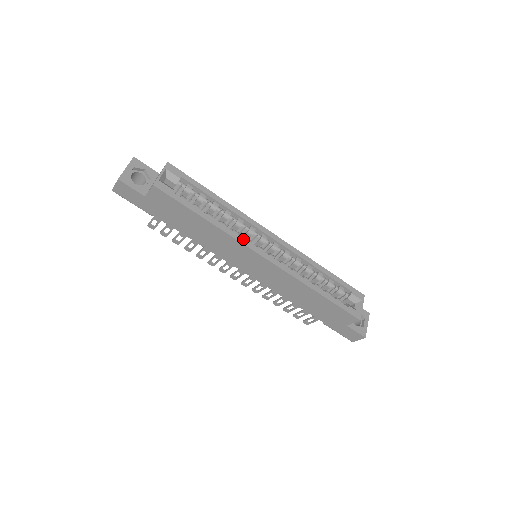
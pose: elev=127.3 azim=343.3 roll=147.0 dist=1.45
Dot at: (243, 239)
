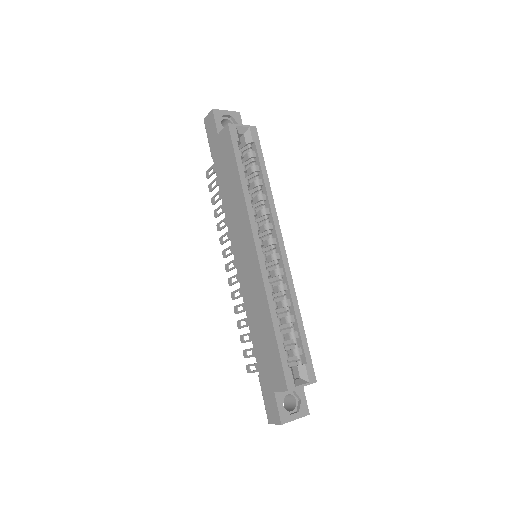
Dot at: (254, 219)
